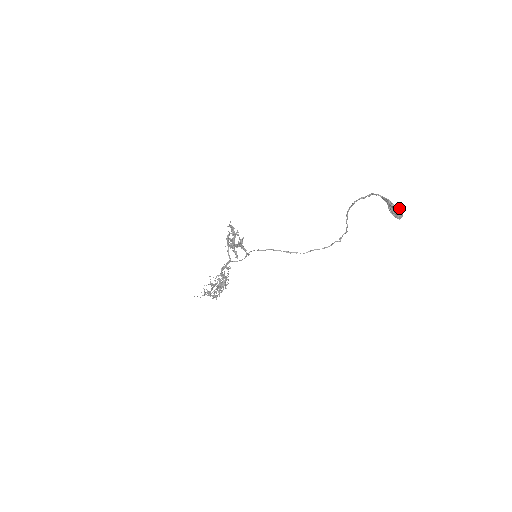
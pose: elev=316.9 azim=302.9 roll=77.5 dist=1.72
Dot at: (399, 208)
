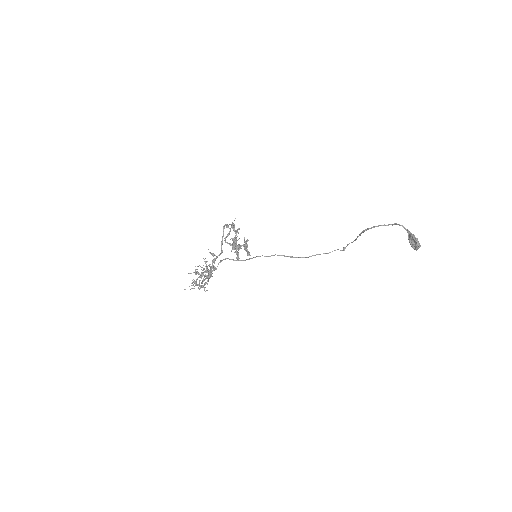
Dot at: occluded
